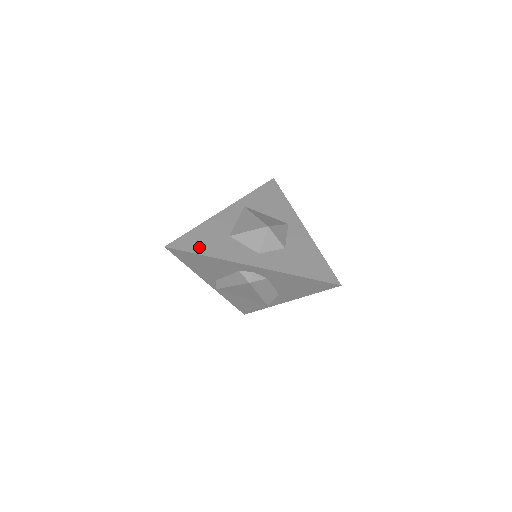
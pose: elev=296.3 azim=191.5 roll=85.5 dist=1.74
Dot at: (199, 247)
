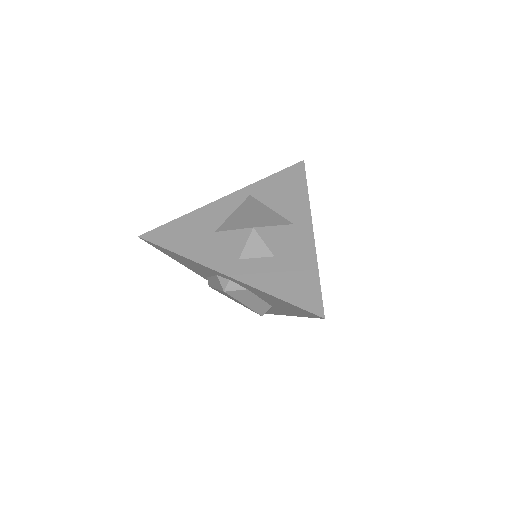
Dot at: (174, 242)
